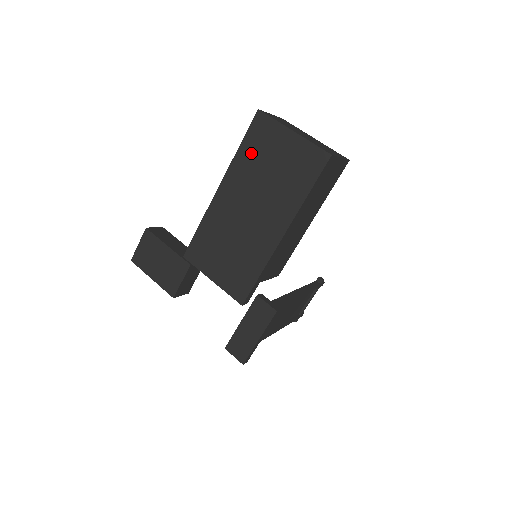
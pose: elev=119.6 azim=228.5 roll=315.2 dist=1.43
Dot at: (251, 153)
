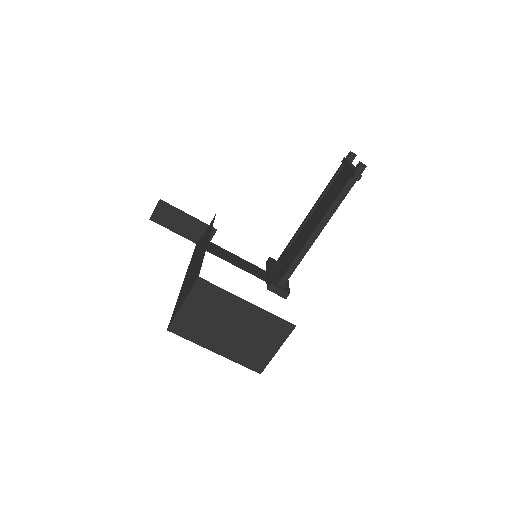
Dot at: occluded
